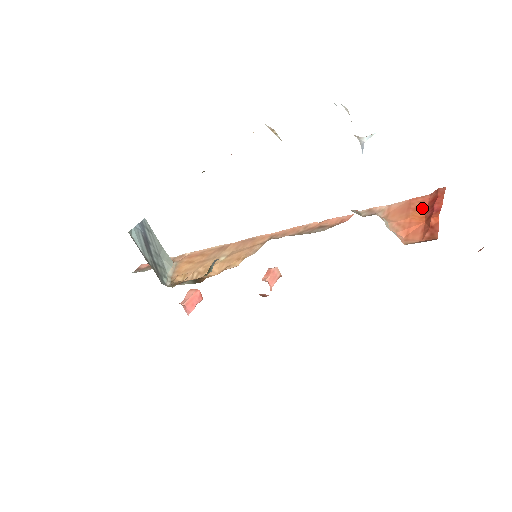
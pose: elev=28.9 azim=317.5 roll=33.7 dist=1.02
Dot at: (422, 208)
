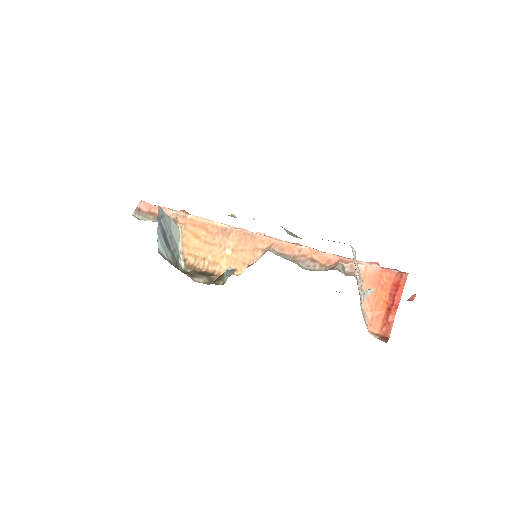
Dot at: (387, 289)
